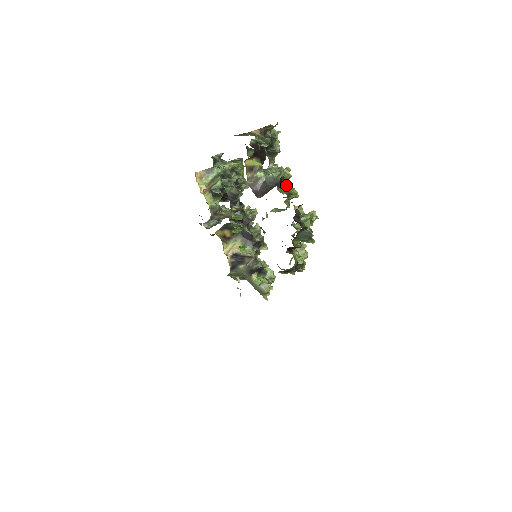
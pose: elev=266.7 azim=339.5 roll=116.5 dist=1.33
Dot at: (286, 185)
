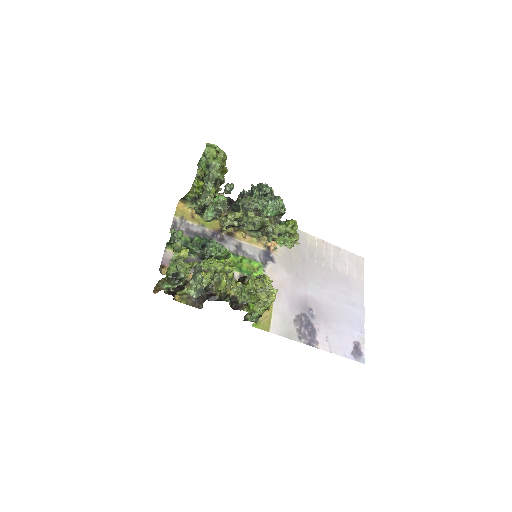
Dot at: (217, 272)
